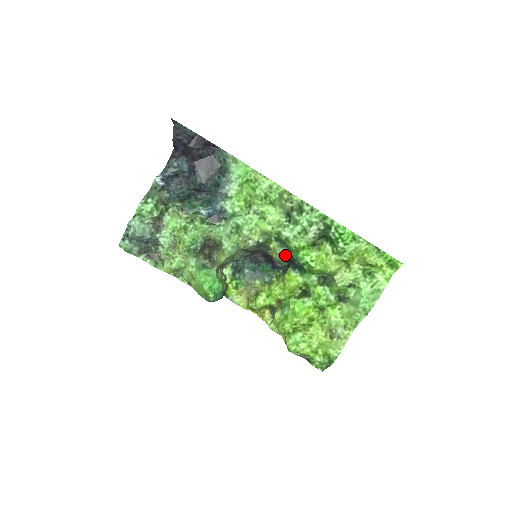
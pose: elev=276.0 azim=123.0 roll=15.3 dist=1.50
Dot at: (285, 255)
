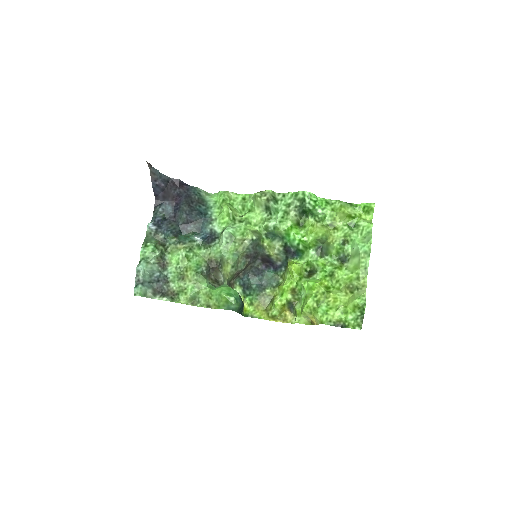
Dot at: (280, 245)
